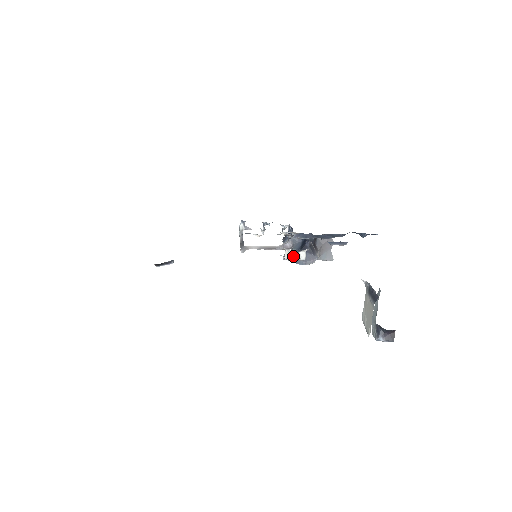
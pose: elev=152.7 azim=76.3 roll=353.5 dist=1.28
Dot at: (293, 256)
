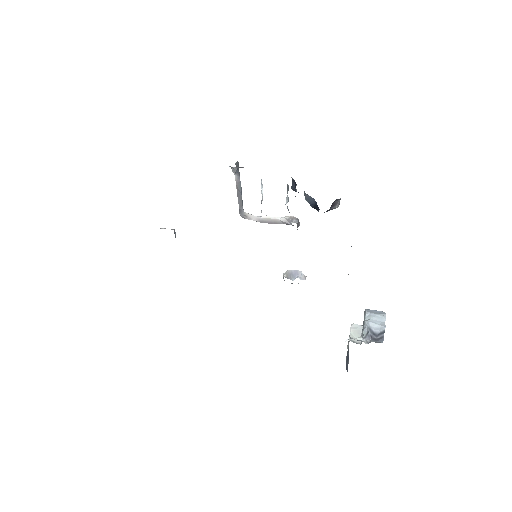
Dot at: occluded
